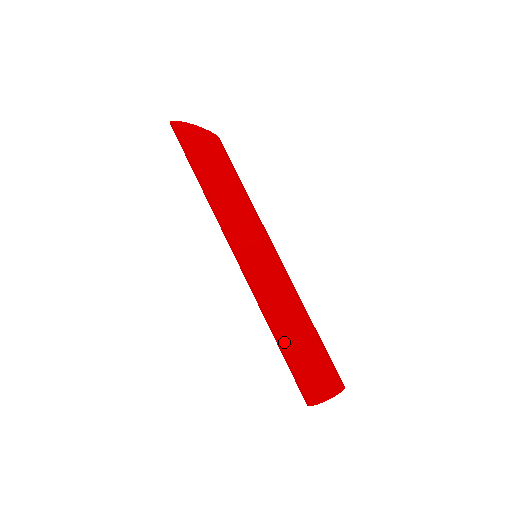
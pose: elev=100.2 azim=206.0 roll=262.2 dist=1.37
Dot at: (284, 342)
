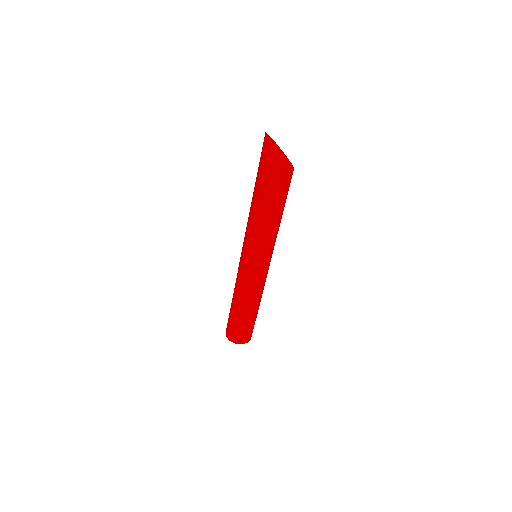
Dot at: (242, 313)
